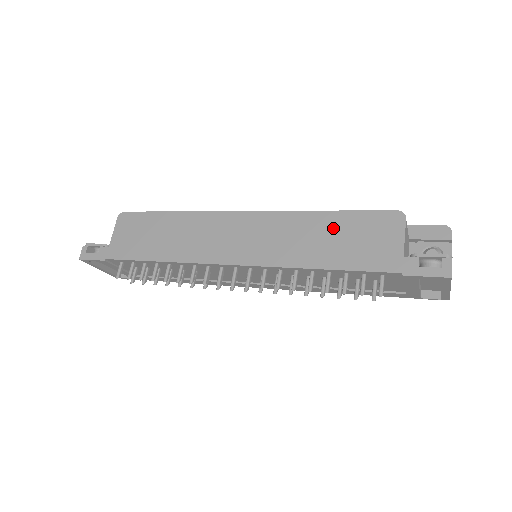
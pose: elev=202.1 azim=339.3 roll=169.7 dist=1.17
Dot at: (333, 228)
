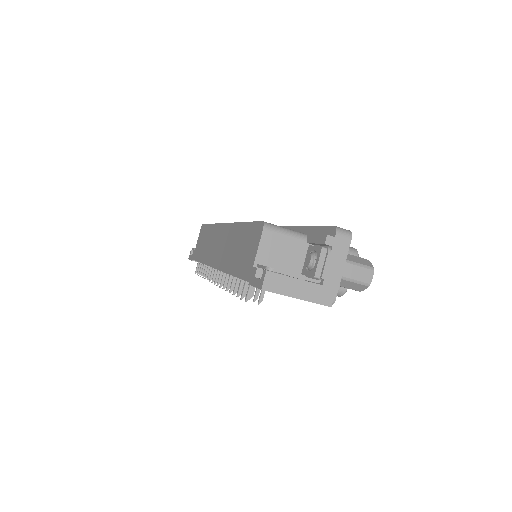
Dot at: (241, 238)
